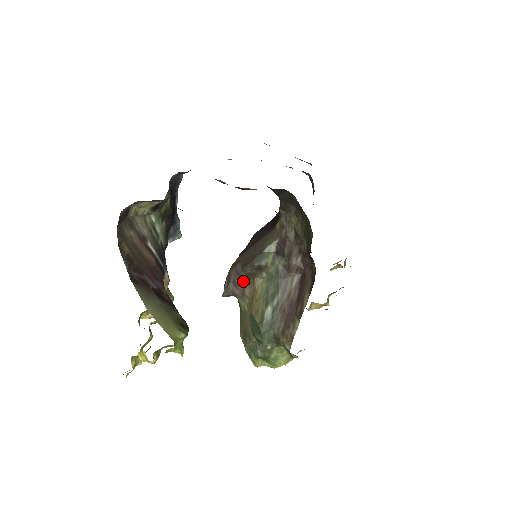
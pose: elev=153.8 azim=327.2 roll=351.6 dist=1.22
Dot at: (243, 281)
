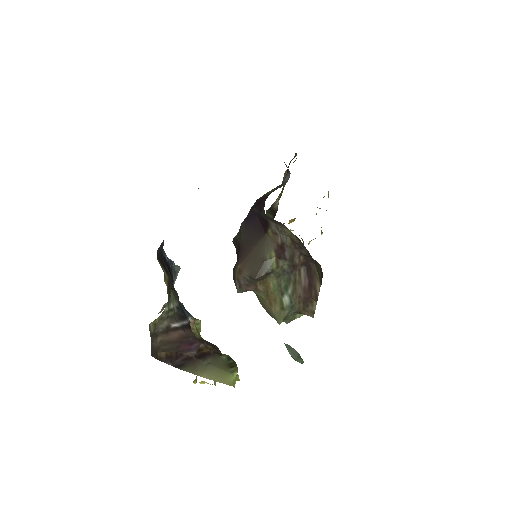
Dot at: (254, 283)
